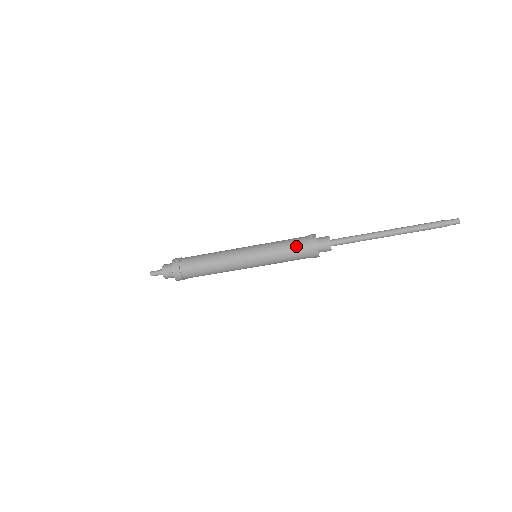
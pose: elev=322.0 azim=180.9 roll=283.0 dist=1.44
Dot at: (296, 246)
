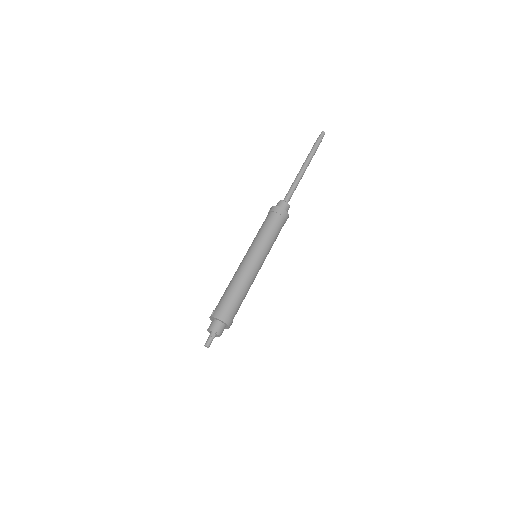
Dot at: (269, 220)
